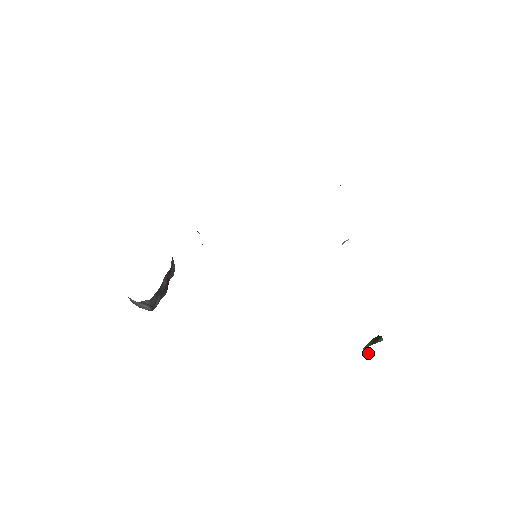
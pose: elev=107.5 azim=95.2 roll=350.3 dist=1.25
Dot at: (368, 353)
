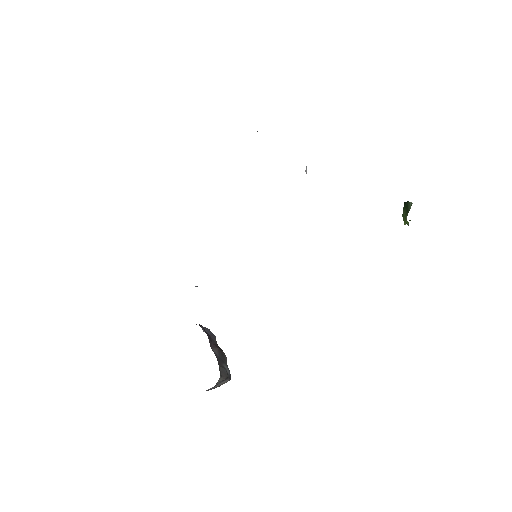
Dot at: occluded
